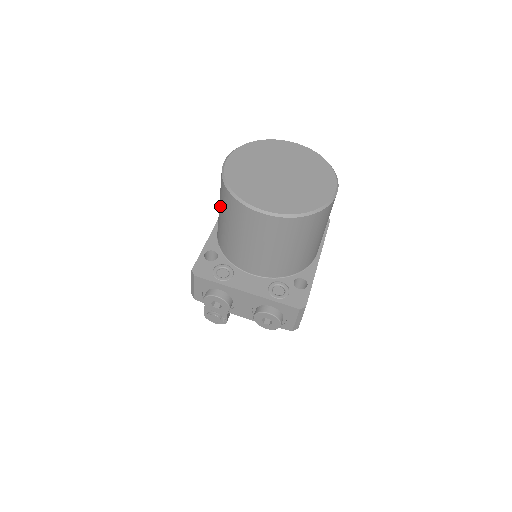
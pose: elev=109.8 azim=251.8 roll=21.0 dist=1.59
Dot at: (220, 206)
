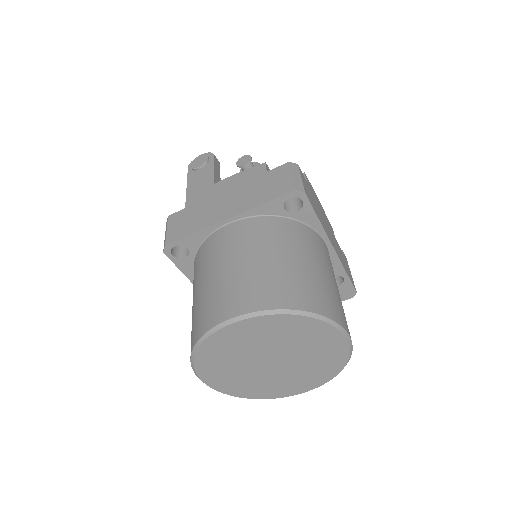
Dot at: occluded
